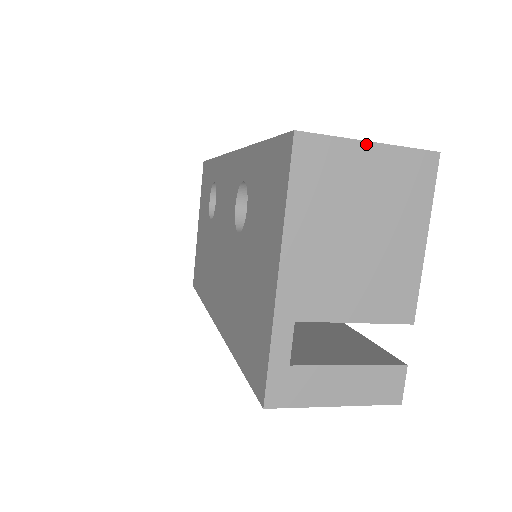
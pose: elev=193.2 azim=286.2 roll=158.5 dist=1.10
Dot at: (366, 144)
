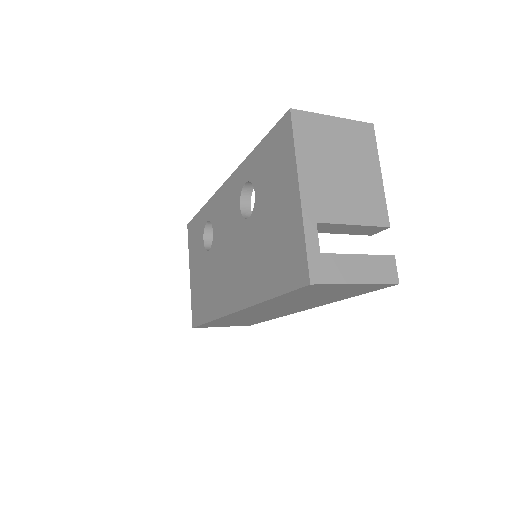
Dot at: (331, 117)
